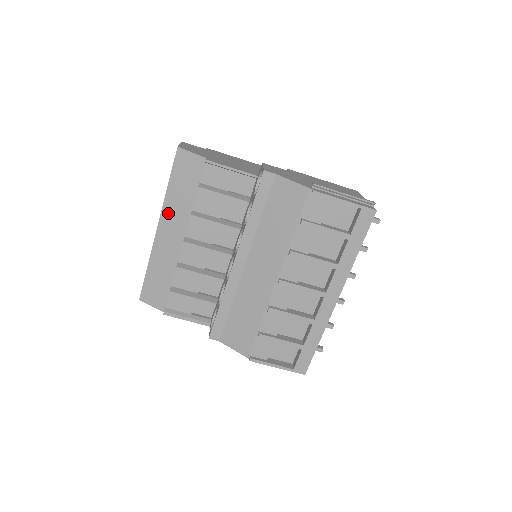
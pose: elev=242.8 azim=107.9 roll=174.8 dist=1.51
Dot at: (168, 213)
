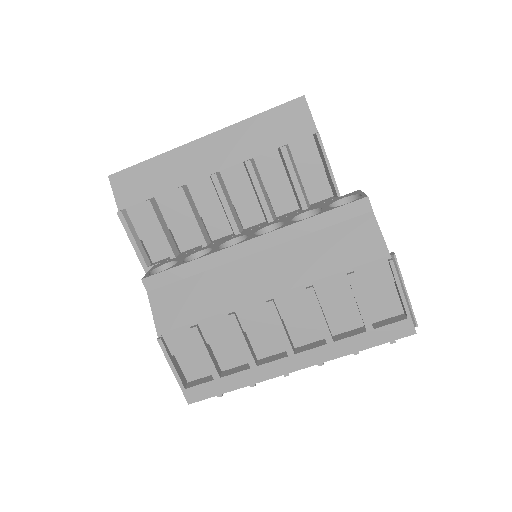
Dot at: (229, 136)
